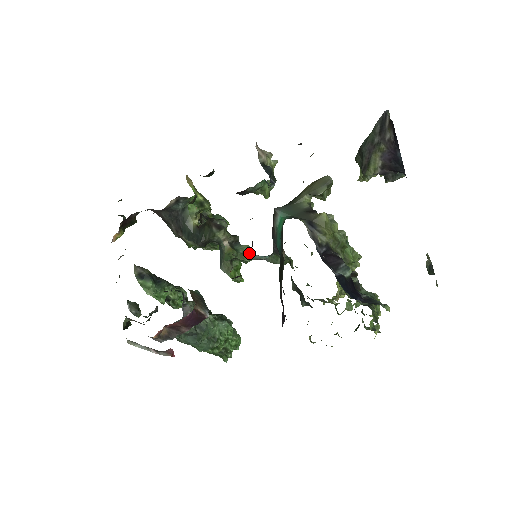
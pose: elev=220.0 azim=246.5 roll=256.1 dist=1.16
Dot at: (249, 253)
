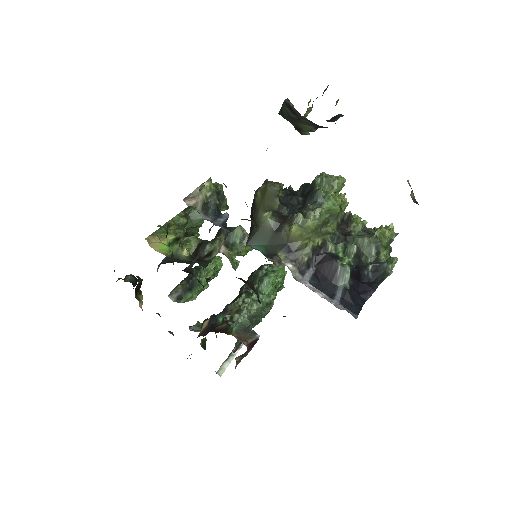
Dot at: (245, 236)
